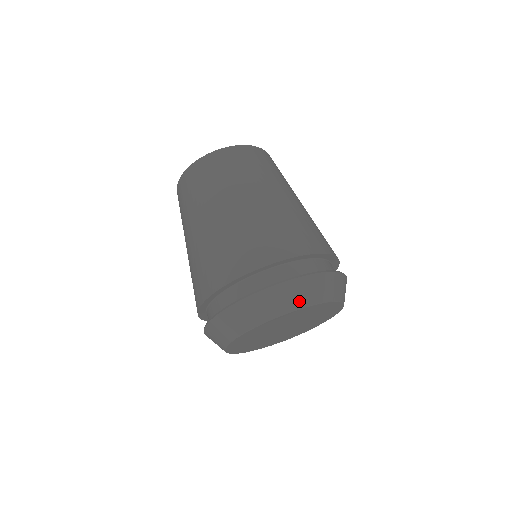
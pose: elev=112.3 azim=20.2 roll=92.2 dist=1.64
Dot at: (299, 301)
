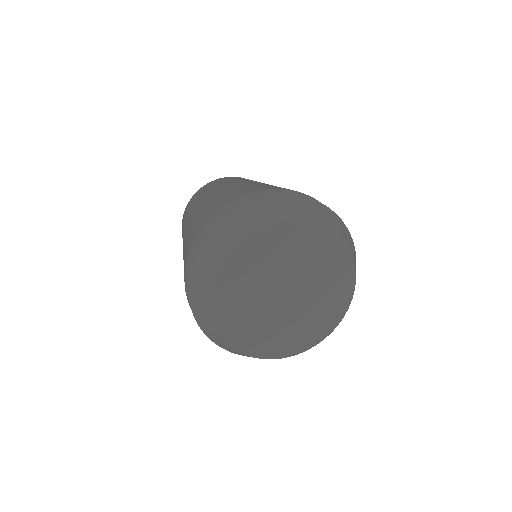
Dot at: (347, 240)
